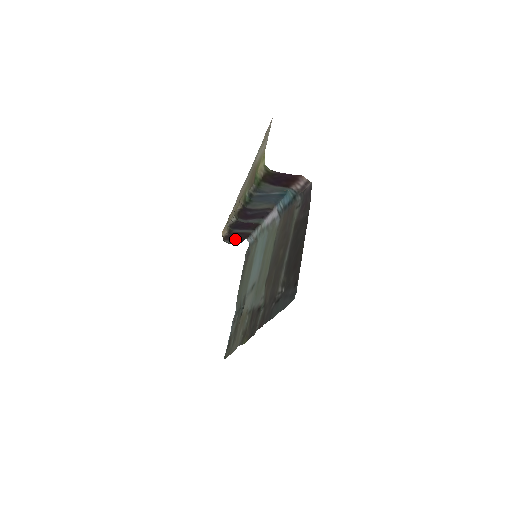
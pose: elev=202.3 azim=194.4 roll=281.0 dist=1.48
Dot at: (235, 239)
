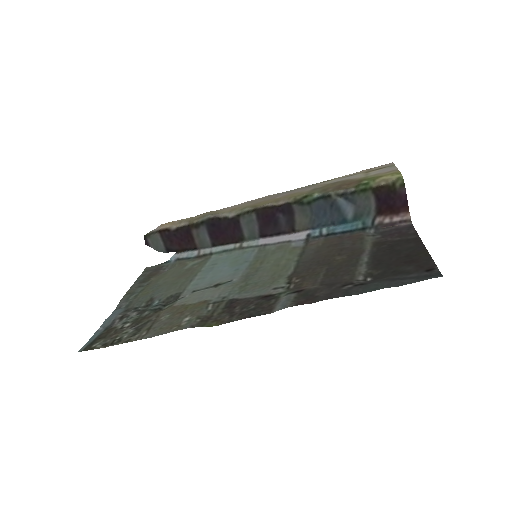
Dot at: (170, 241)
